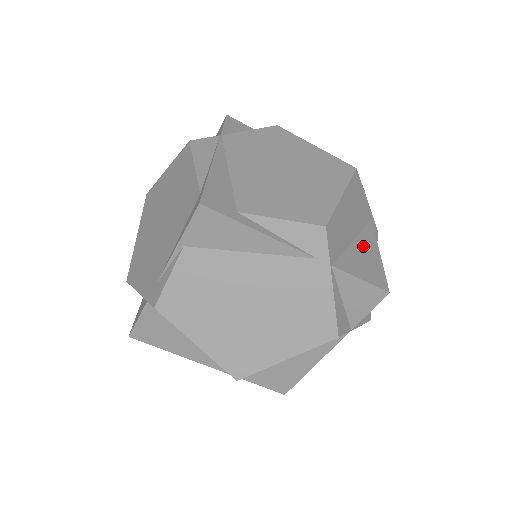
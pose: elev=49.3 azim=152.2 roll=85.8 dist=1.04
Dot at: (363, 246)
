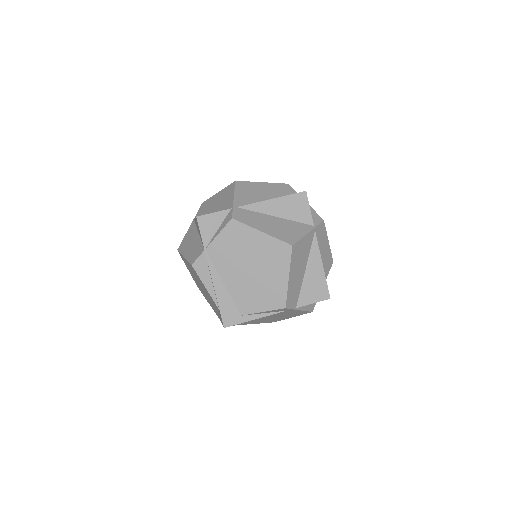
Dot at: (312, 270)
